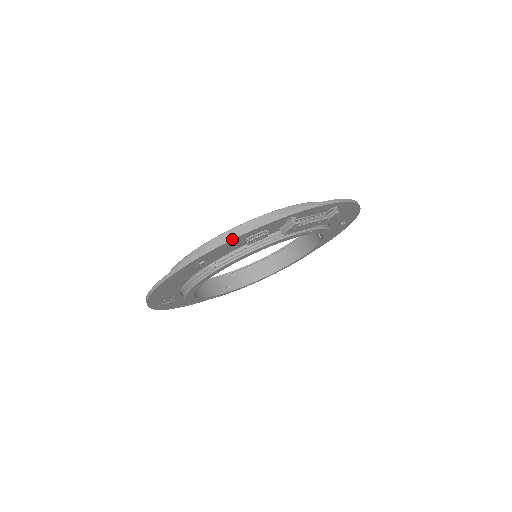
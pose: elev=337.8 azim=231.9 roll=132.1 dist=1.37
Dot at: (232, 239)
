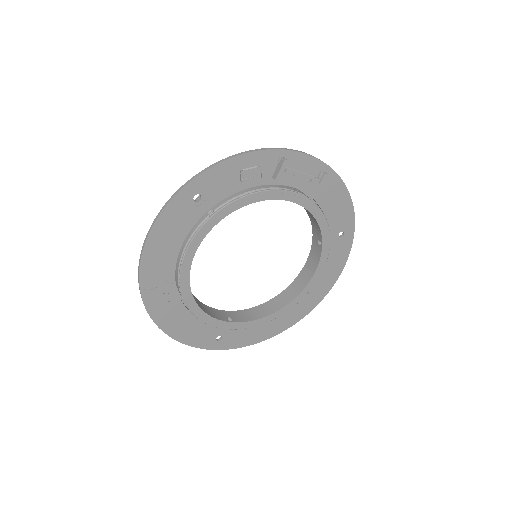
Dot at: (226, 159)
